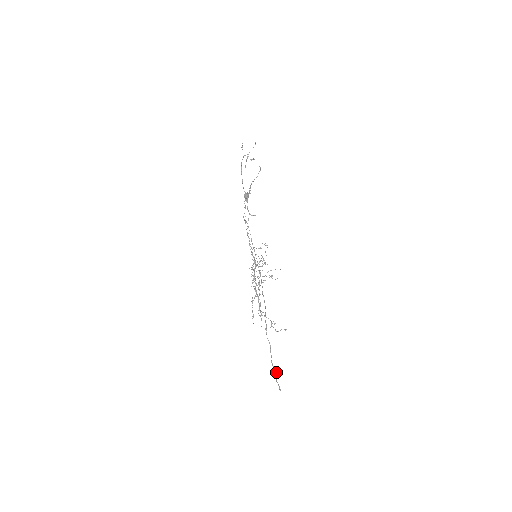
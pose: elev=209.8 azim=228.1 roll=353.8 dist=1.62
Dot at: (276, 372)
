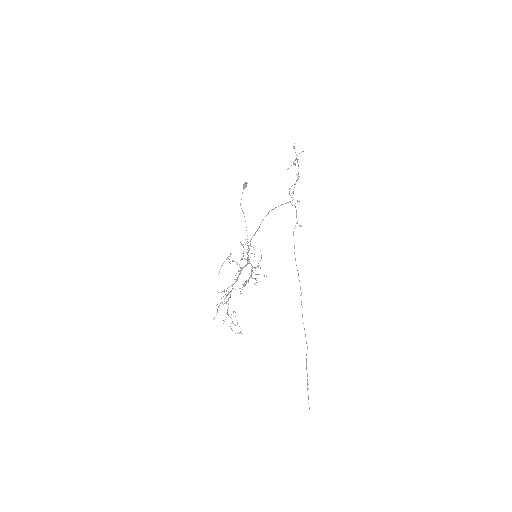
Dot at: occluded
